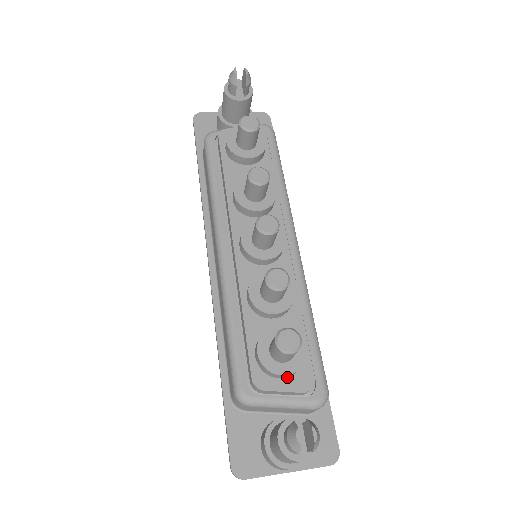
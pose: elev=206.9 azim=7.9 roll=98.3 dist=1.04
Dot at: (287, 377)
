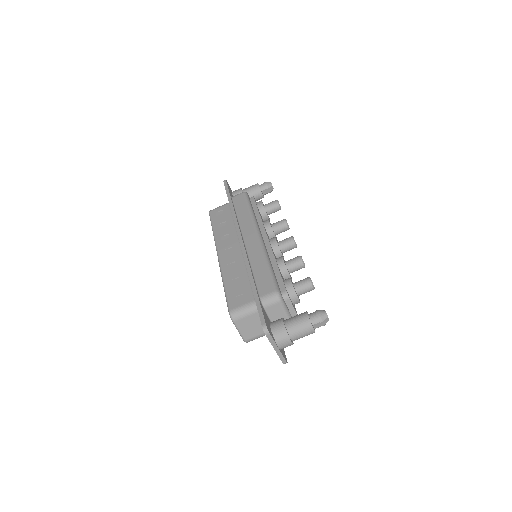
Dot at: (293, 303)
